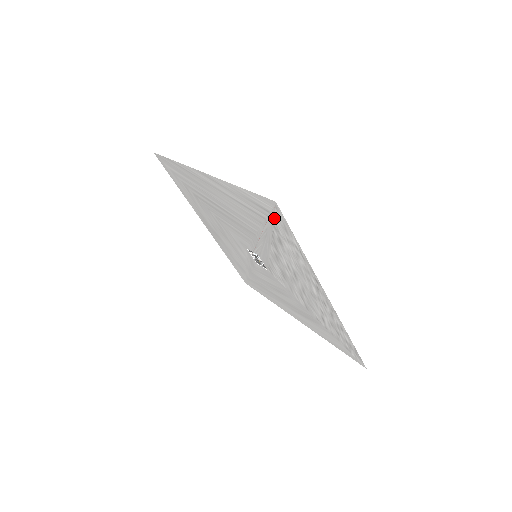
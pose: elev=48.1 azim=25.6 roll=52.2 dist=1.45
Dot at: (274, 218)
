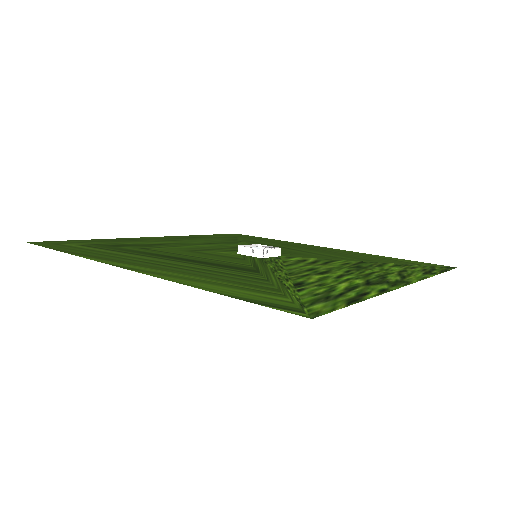
Dot at: (303, 302)
